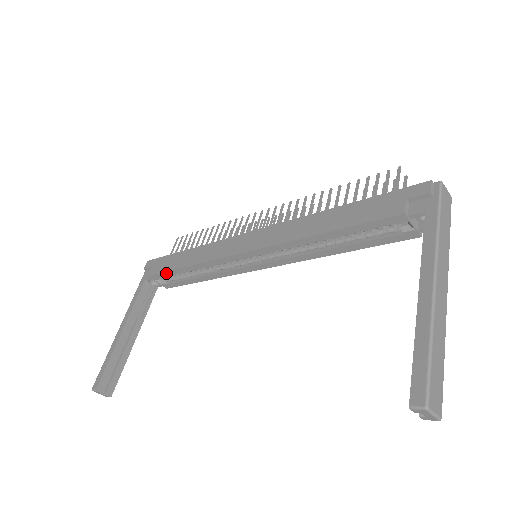
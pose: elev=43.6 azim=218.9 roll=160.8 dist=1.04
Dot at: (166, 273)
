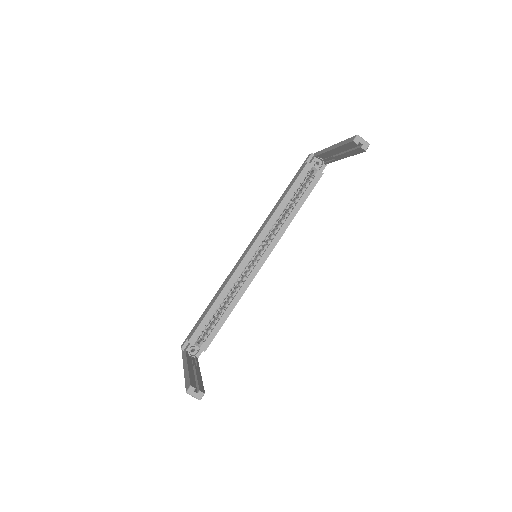
Dot at: (202, 324)
